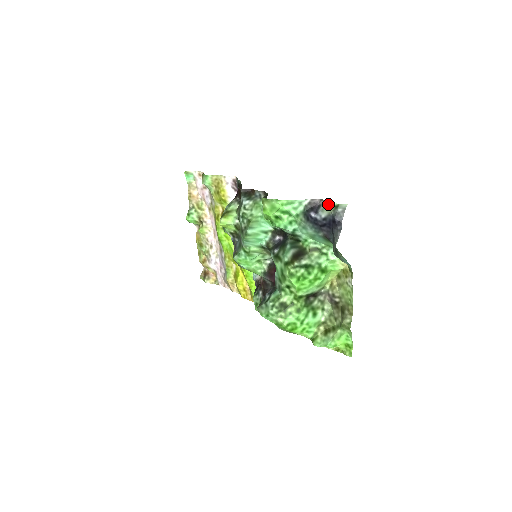
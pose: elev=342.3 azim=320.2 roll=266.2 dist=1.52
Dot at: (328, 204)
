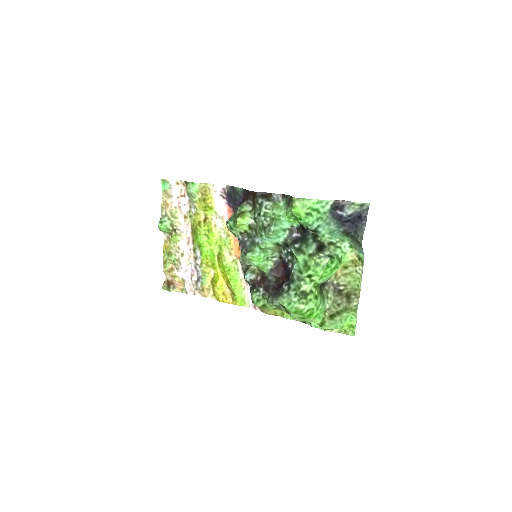
Dot at: (354, 203)
